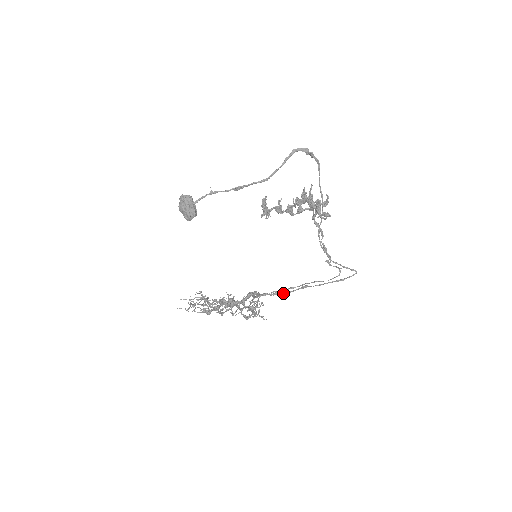
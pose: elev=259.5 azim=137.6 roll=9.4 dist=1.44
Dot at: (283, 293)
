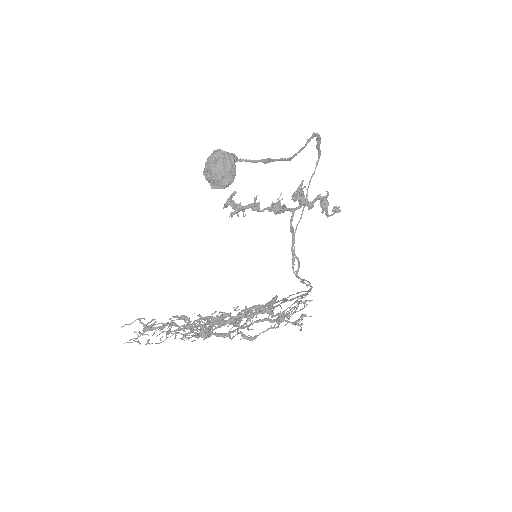
Dot at: (272, 307)
